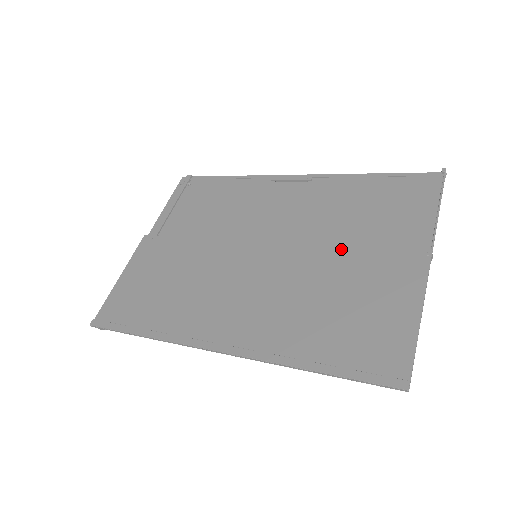
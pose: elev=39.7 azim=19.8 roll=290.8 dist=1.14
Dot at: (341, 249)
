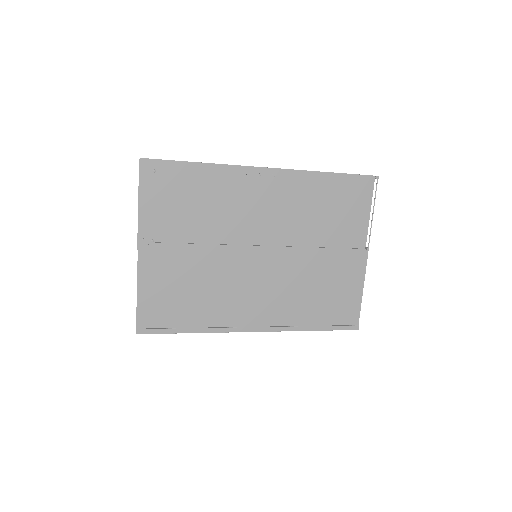
Dot at: (317, 249)
